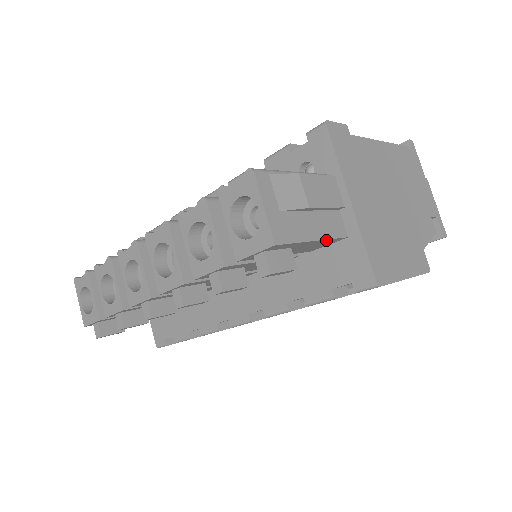
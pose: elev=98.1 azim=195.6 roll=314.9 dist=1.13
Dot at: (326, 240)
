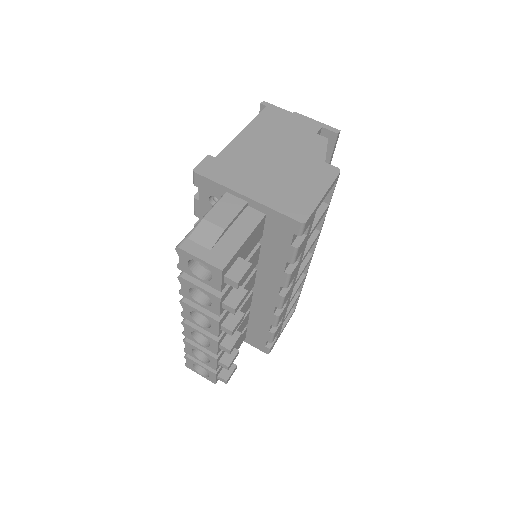
Dot at: (253, 232)
